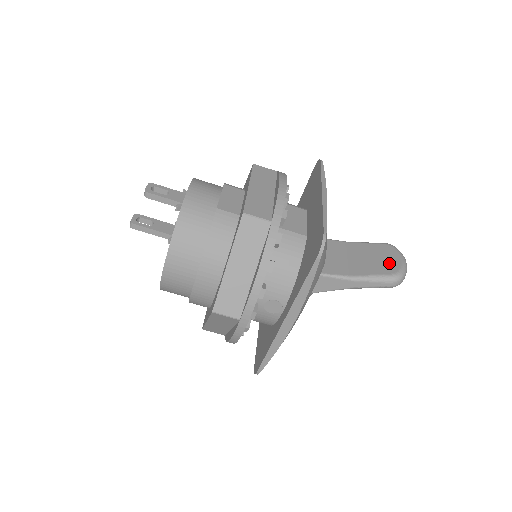
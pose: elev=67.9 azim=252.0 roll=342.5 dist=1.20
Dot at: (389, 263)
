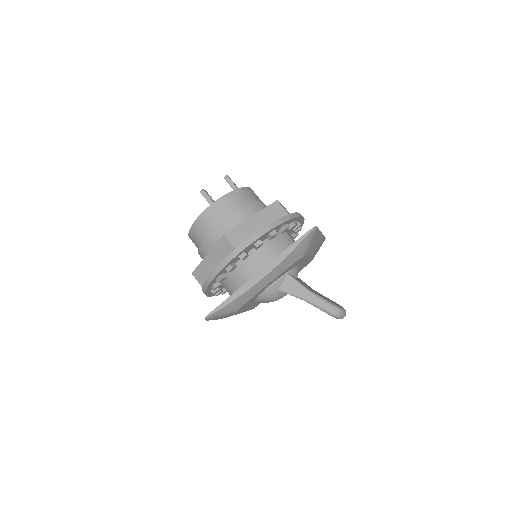
Dot at: (336, 304)
